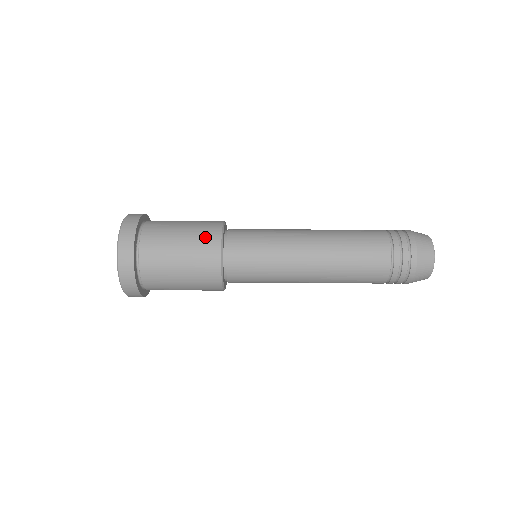
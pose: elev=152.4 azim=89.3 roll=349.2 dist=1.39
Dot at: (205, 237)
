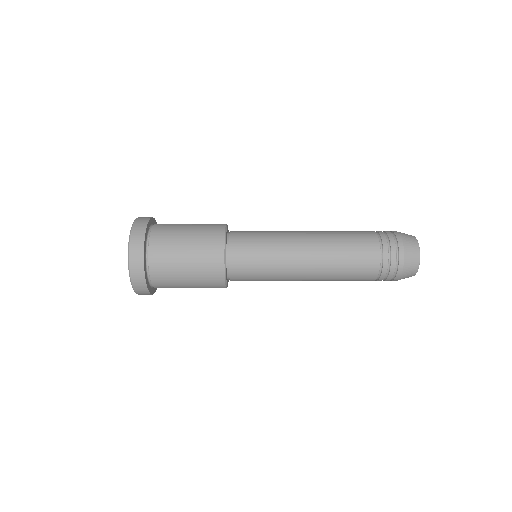
Dot at: (211, 225)
